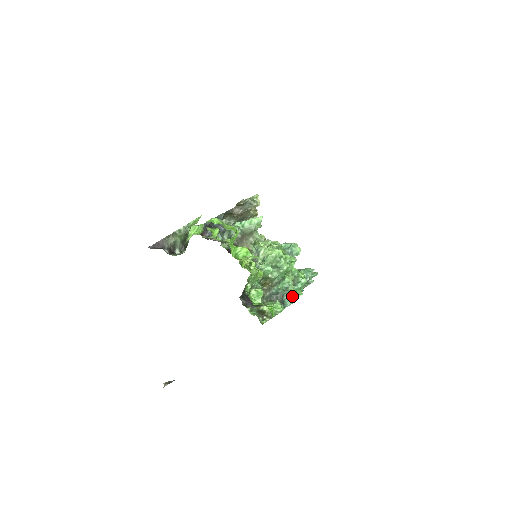
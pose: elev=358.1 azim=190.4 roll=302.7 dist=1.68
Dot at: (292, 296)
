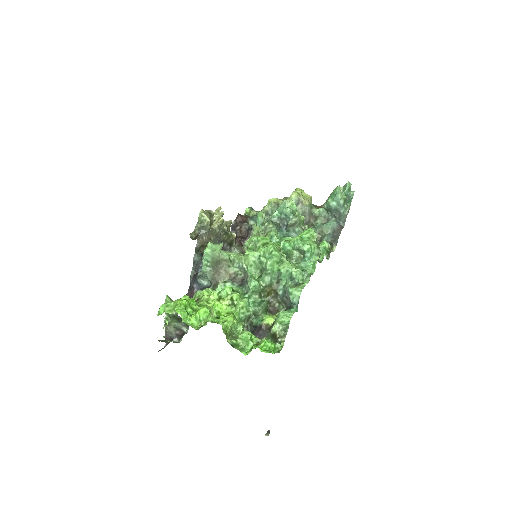
Dot at: (307, 274)
